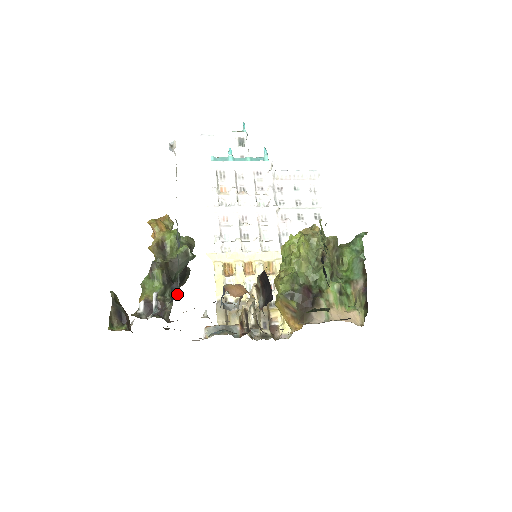
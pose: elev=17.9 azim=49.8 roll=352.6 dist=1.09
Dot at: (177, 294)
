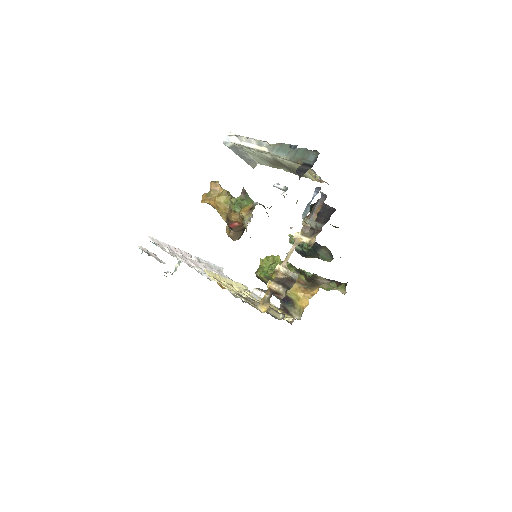
Dot at: (308, 168)
